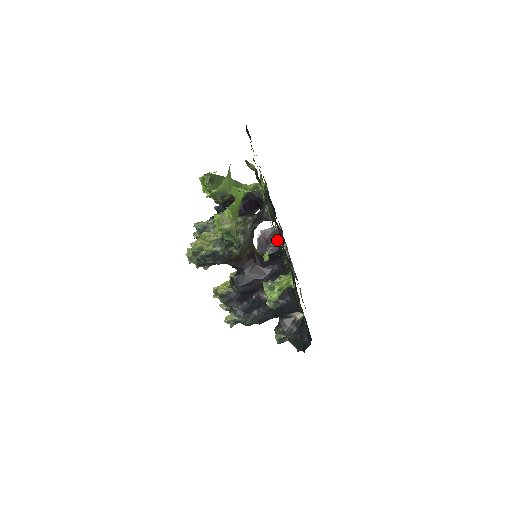
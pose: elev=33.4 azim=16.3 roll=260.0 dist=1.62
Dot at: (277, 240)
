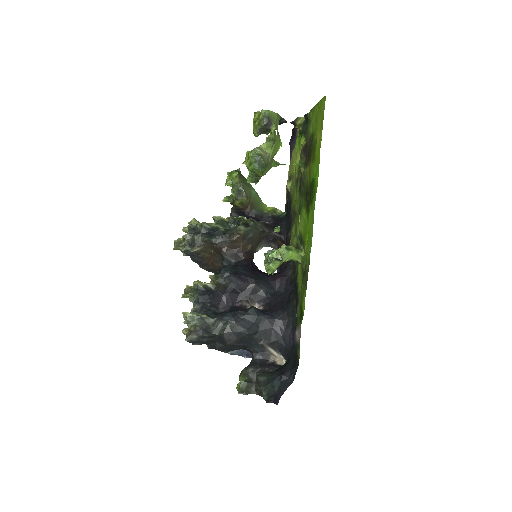
Dot at: occluded
